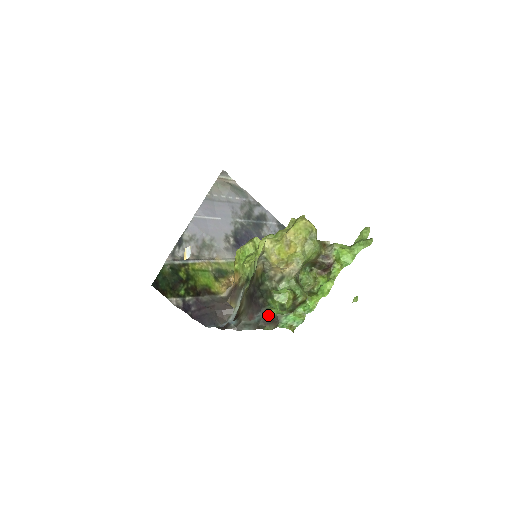
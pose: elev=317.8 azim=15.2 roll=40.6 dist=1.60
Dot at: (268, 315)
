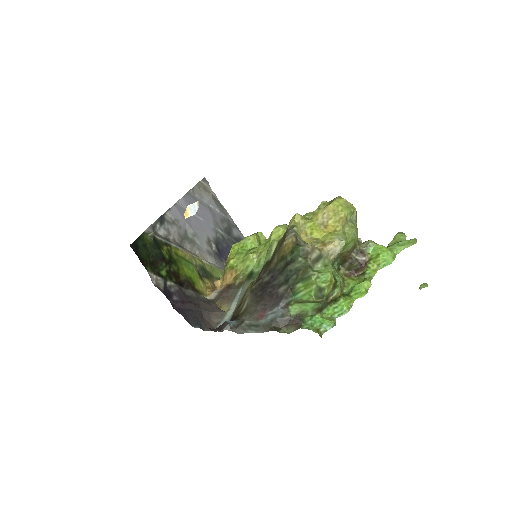
Dot at: (287, 312)
